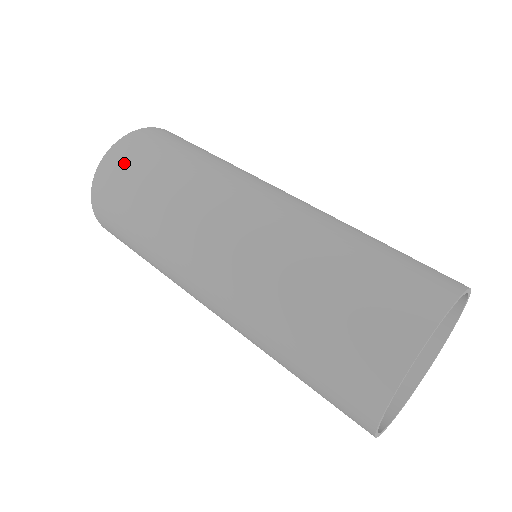
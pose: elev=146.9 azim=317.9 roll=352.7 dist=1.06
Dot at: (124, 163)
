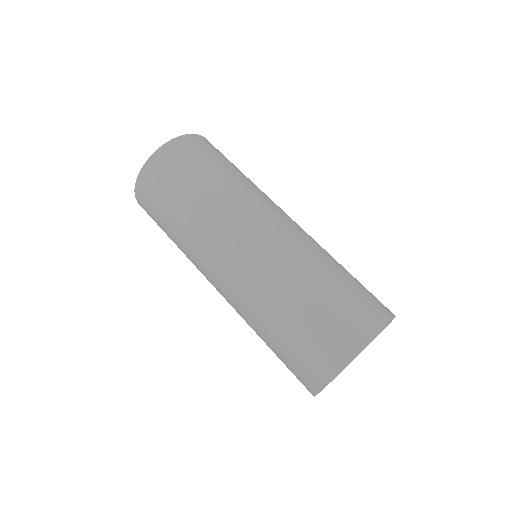
Dot at: (181, 156)
